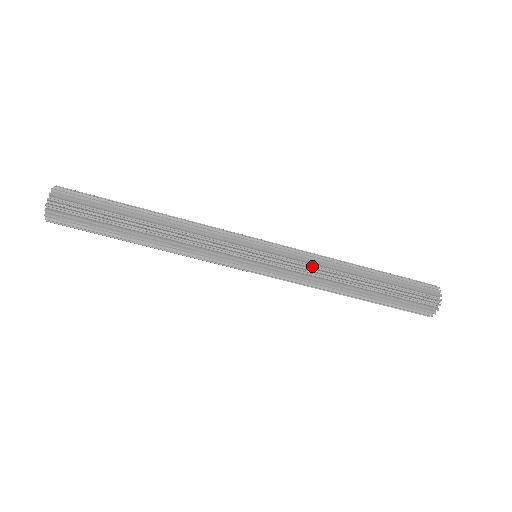
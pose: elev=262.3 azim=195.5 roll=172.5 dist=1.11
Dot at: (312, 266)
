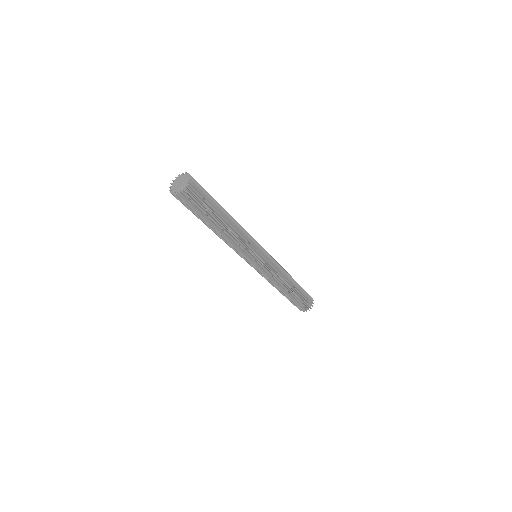
Dot at: (280, 267)
